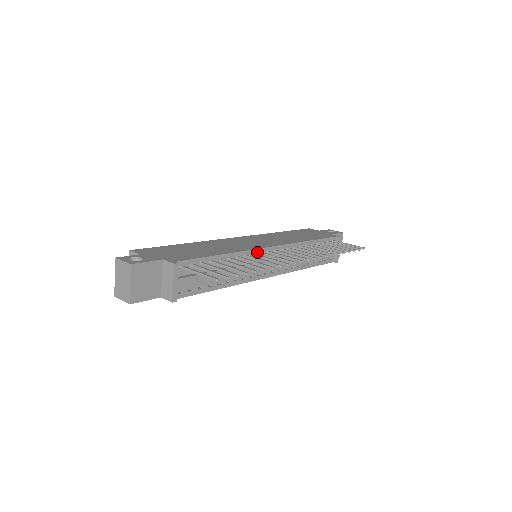
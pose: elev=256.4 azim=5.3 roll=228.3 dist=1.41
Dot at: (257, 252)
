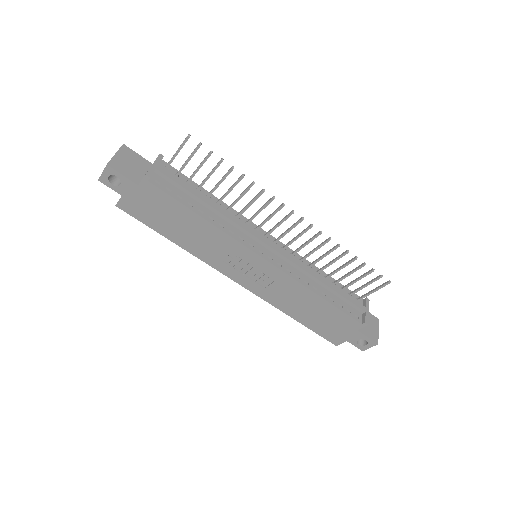
Dot at: (252, 225)
